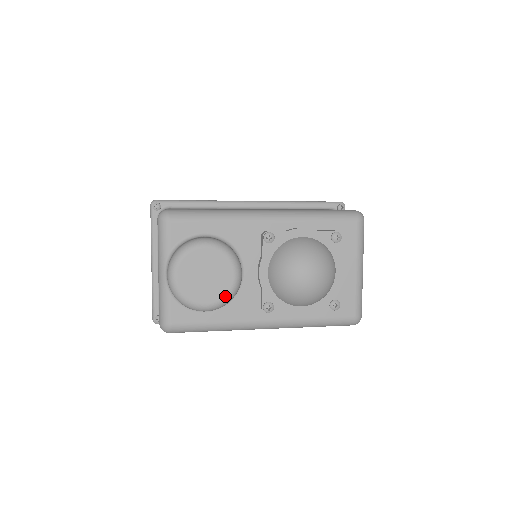
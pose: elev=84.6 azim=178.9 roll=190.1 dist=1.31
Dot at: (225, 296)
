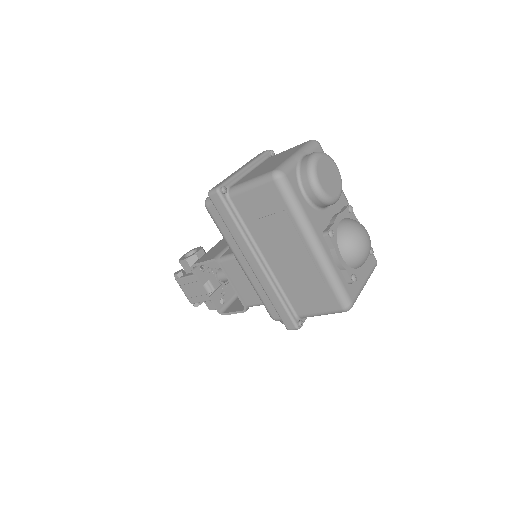
Dot at: (330, 195)
